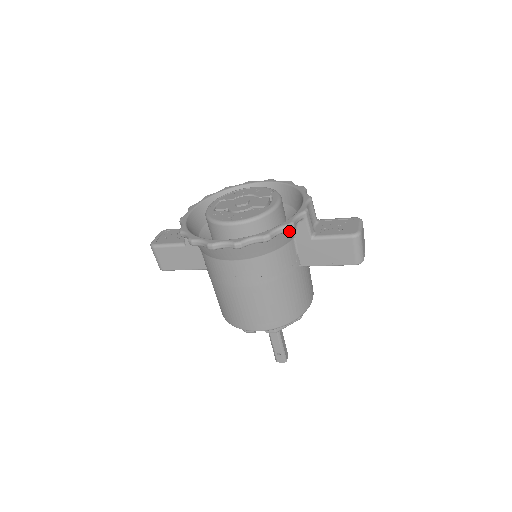
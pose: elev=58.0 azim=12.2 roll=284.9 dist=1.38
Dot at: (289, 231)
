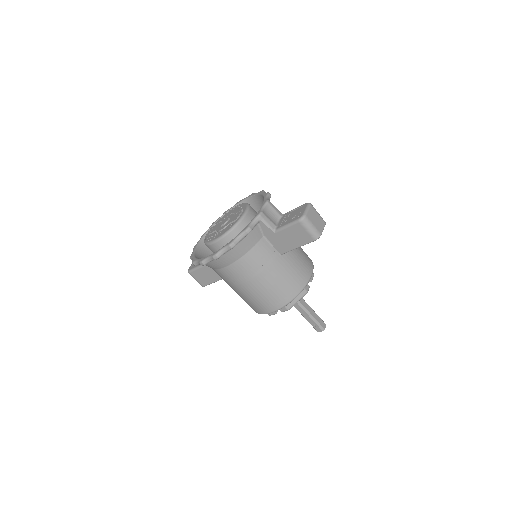
Dot at: (253, 233)
